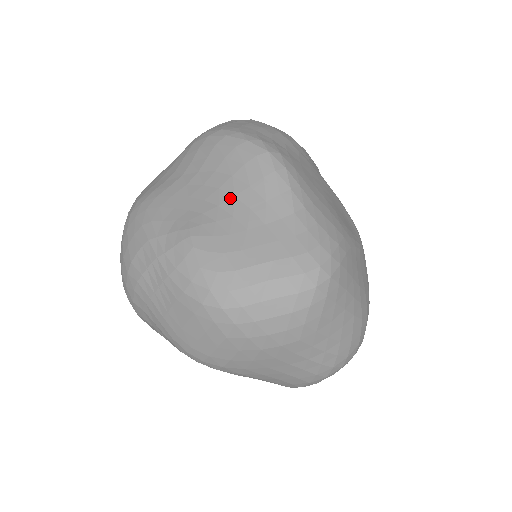
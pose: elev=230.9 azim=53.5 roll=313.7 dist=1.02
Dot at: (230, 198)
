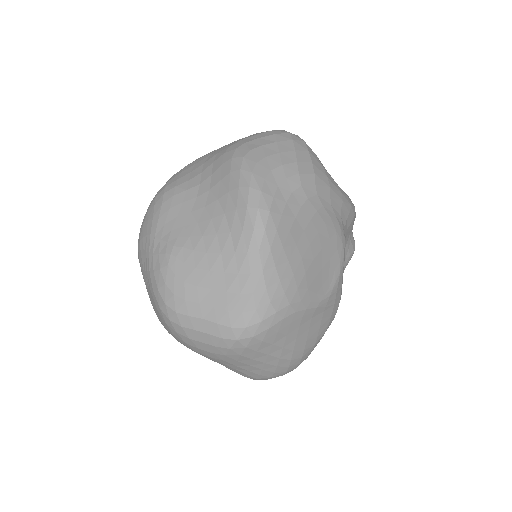
Dot at: (213, 234)
